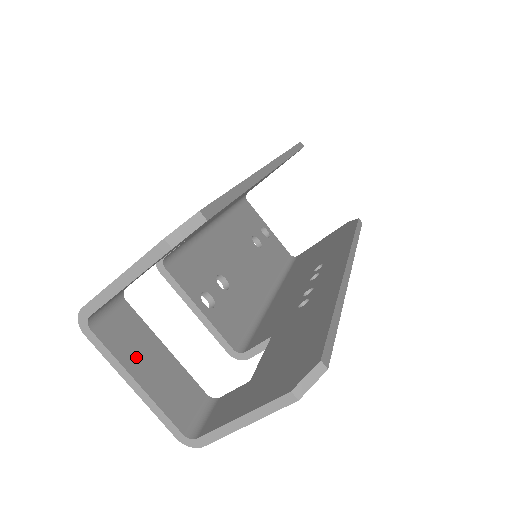
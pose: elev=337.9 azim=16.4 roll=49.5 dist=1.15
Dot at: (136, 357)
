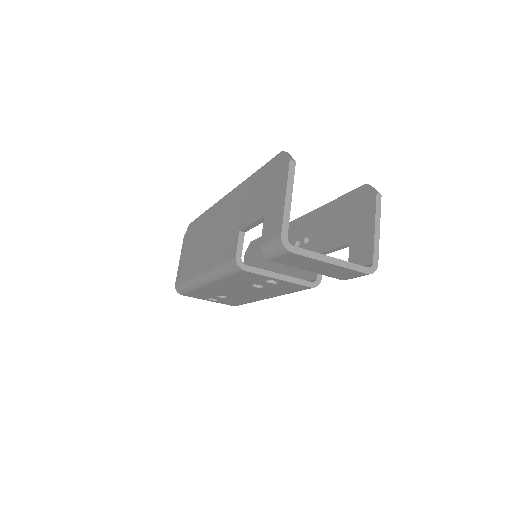
Dot at: occluded
